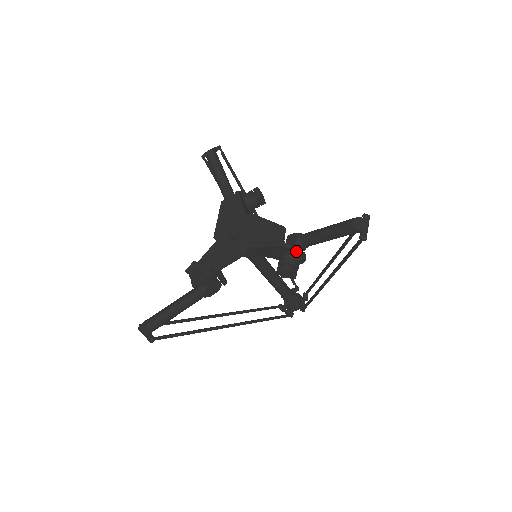
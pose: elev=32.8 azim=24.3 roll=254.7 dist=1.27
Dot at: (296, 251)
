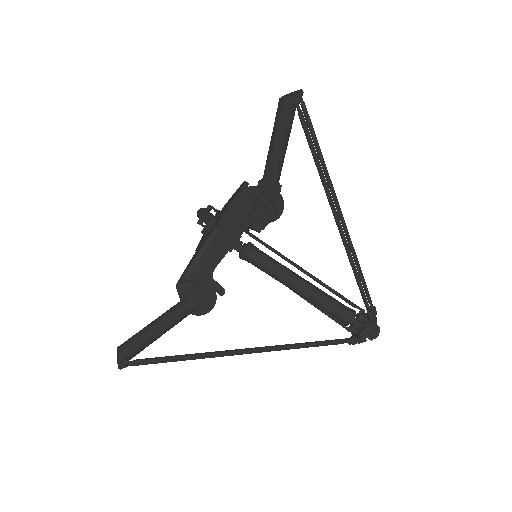
Dot at: (259, 188)
